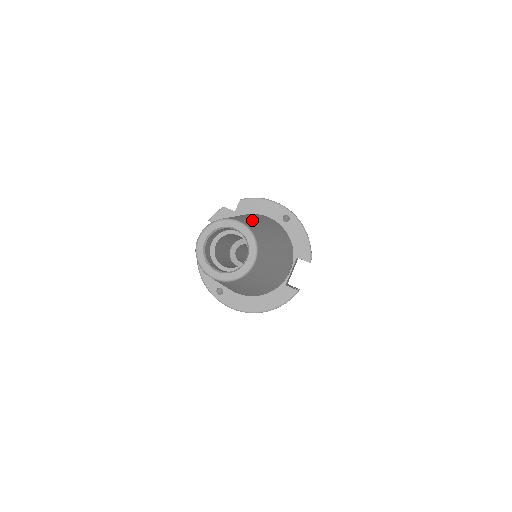
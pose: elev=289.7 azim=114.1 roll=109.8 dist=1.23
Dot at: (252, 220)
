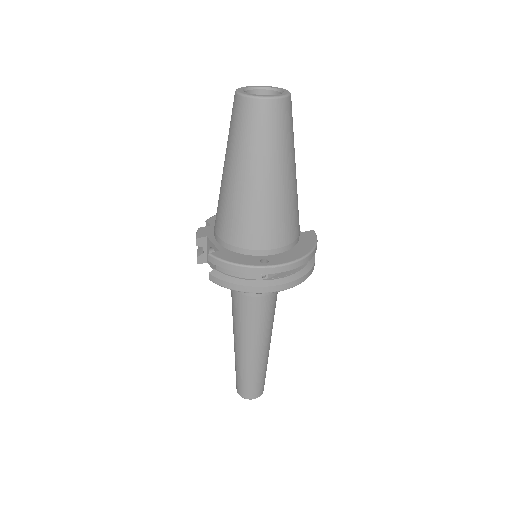
Dot at: occluded
